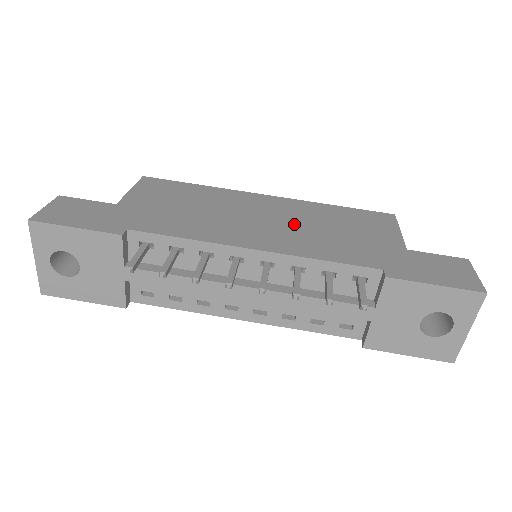
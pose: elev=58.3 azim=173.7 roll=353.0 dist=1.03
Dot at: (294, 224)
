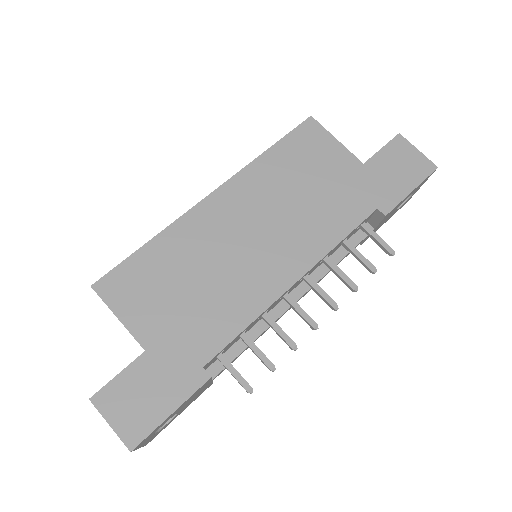
Dot at: (278, 216)
